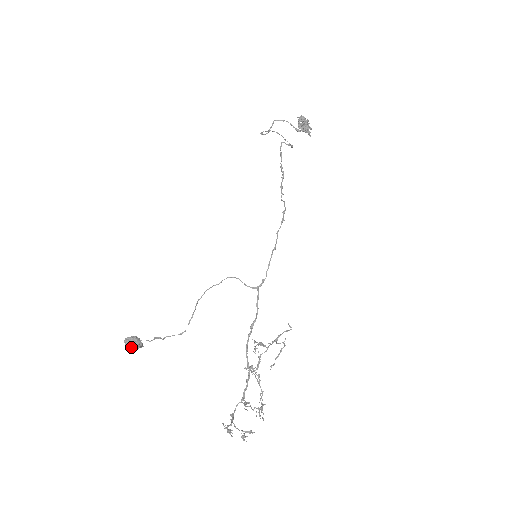
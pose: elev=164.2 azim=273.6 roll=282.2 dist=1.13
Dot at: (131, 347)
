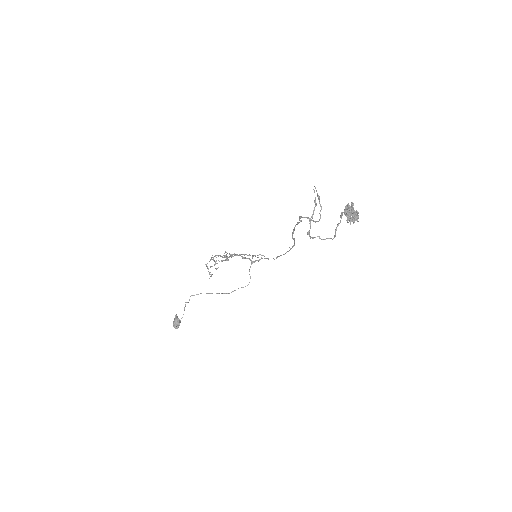
Dot at: occluded
